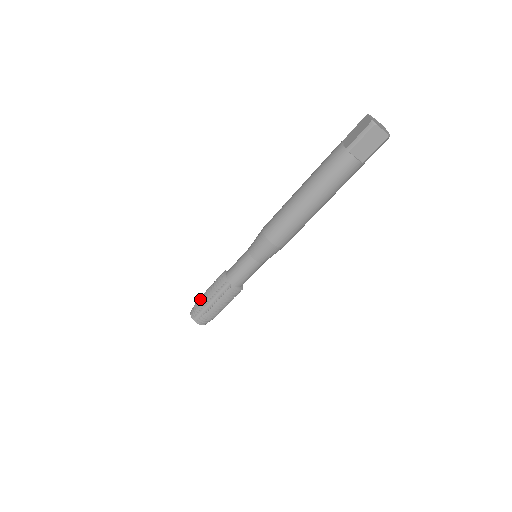
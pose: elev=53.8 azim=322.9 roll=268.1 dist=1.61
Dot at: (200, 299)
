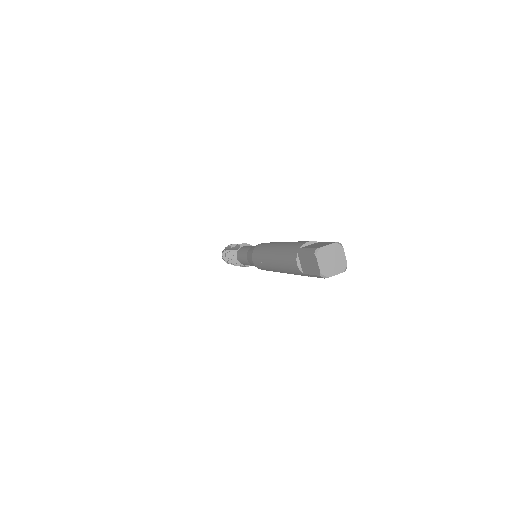
Dot at: occluded
